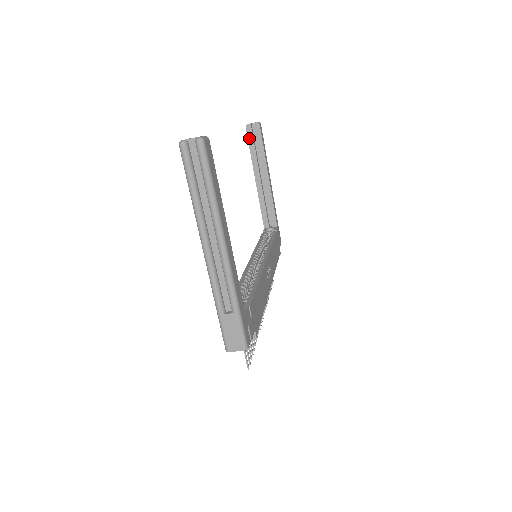
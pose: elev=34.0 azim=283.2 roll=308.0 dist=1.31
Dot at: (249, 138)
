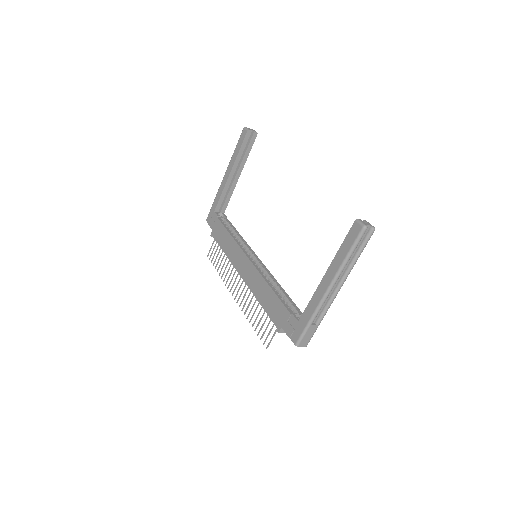
Dot at: (245, 141)
